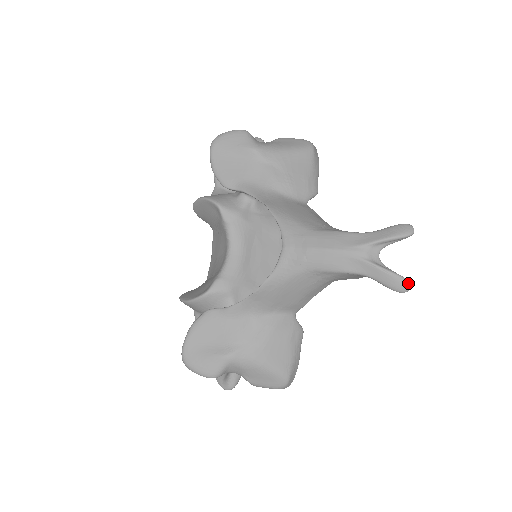
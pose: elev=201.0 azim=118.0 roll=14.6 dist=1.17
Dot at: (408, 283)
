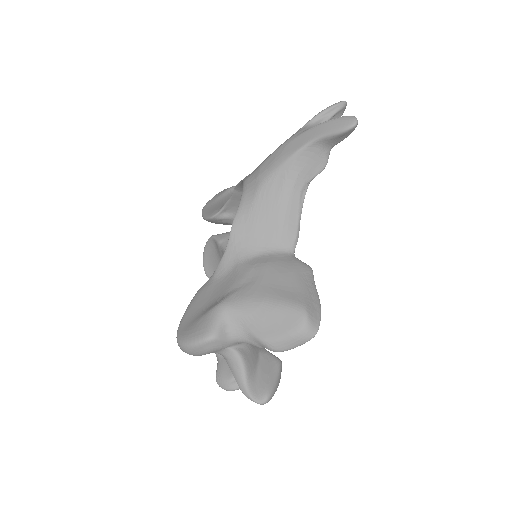
Dot at: (352, 116)
